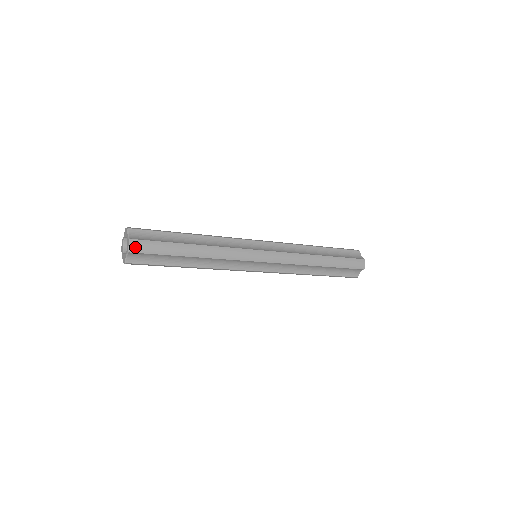
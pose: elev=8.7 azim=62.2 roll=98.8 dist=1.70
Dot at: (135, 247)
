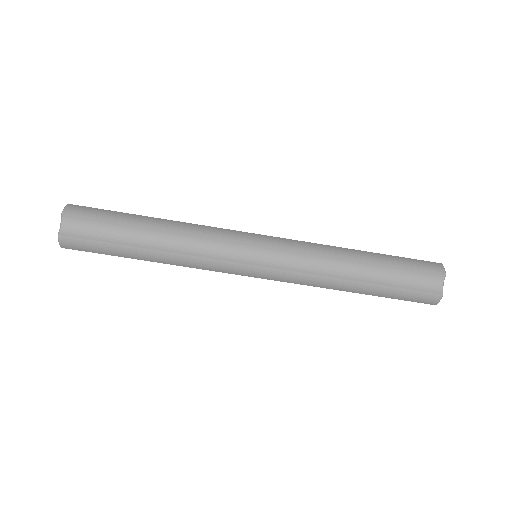
Dot at: (72, 210)
